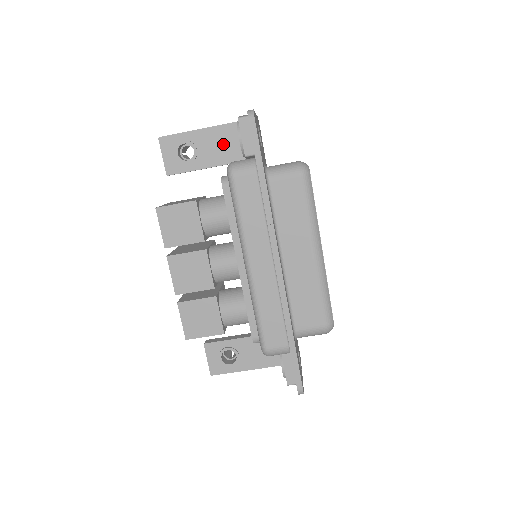
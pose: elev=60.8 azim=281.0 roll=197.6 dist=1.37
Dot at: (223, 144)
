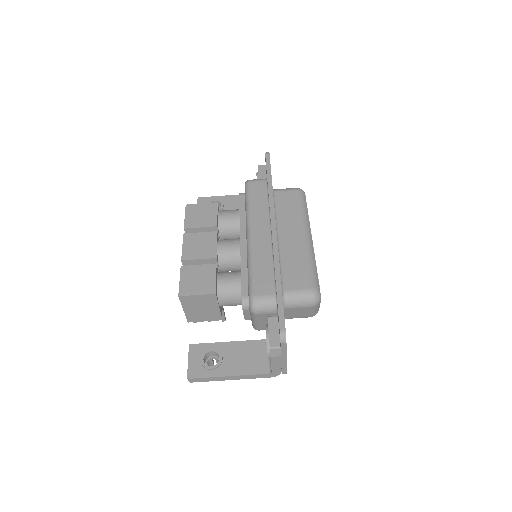
Dot at: occluded
